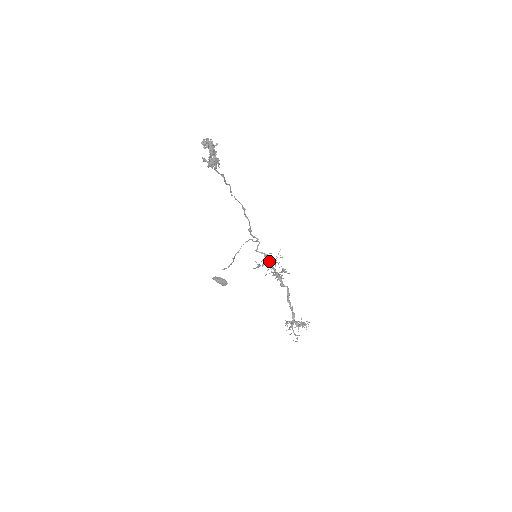
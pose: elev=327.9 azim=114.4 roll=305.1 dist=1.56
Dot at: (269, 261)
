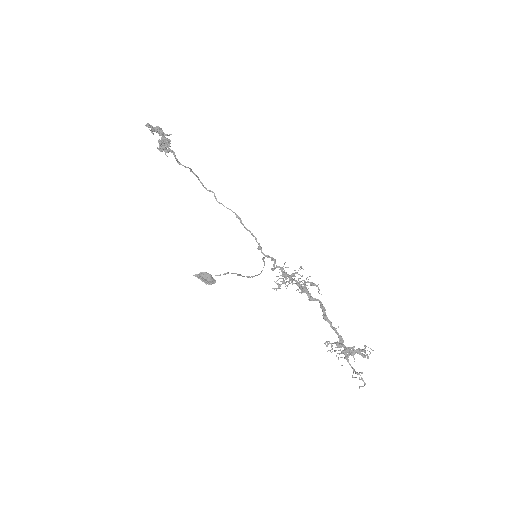
Dot at: (287, 274)
